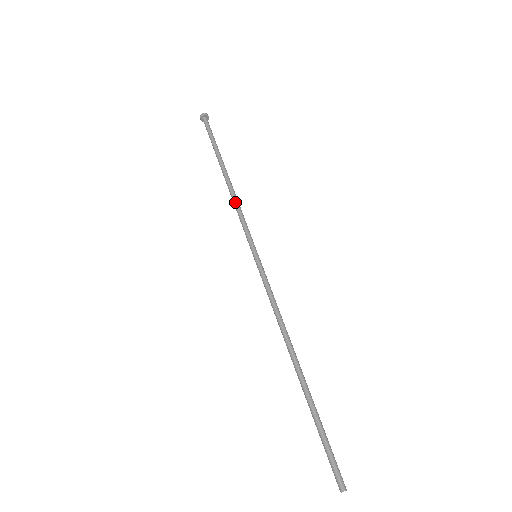
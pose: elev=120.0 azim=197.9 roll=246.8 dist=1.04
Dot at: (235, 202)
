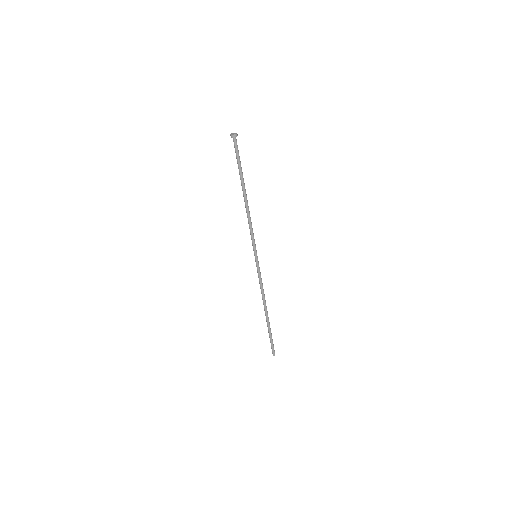
Dot at: (248, 220)
